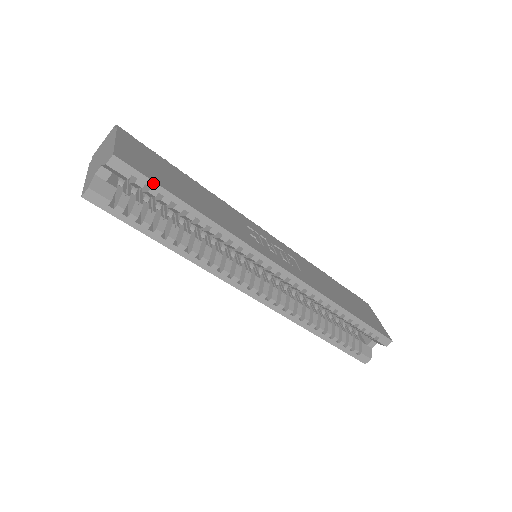
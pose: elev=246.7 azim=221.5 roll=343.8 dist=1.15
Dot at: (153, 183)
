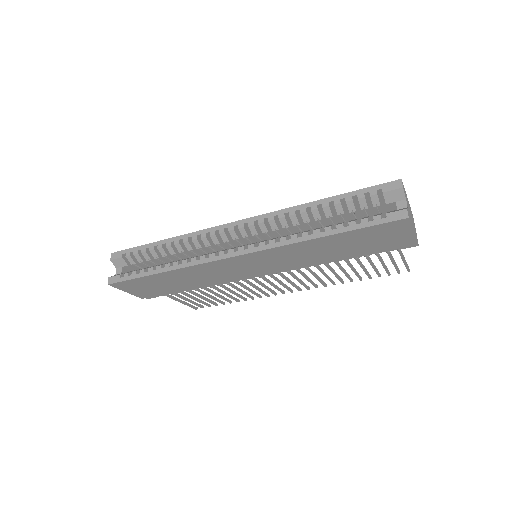
Dot at: (133, 249)
